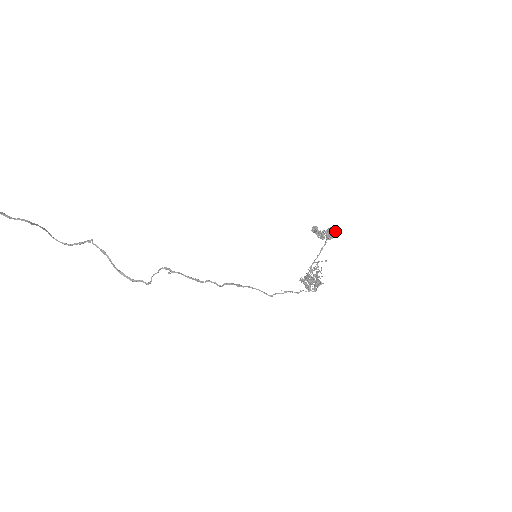
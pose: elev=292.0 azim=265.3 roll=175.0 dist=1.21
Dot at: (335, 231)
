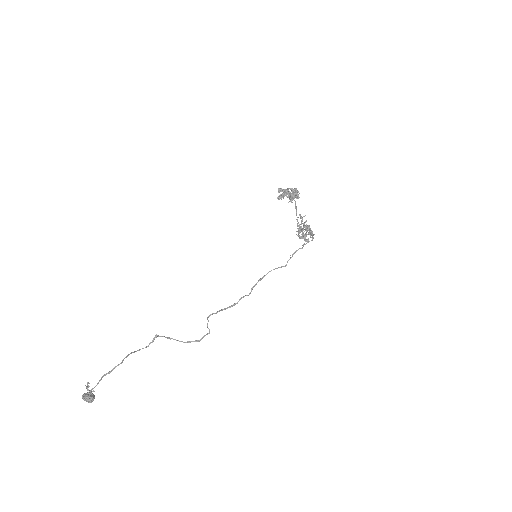
Dot at: (295, 195)
